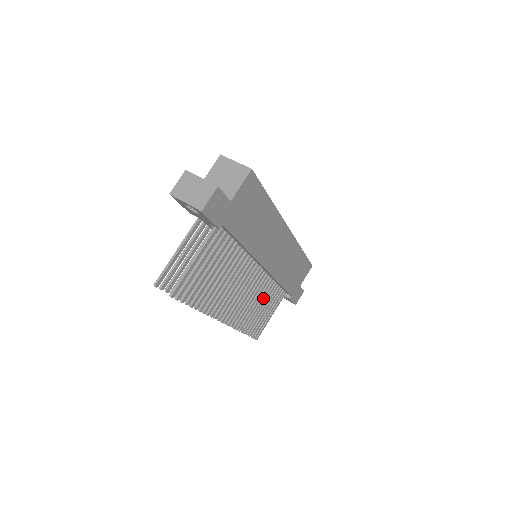
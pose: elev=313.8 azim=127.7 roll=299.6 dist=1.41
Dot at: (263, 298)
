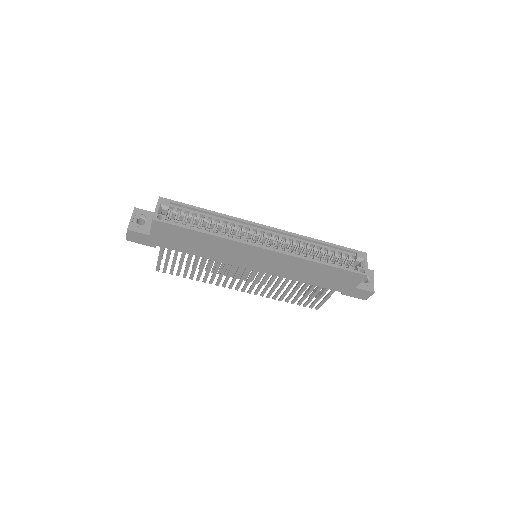
Dot at: (290, 285)
